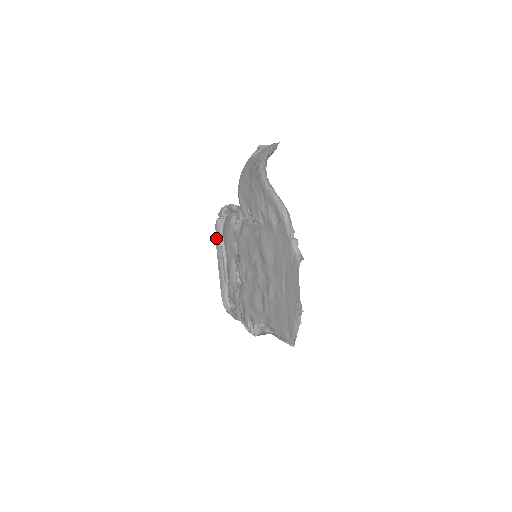
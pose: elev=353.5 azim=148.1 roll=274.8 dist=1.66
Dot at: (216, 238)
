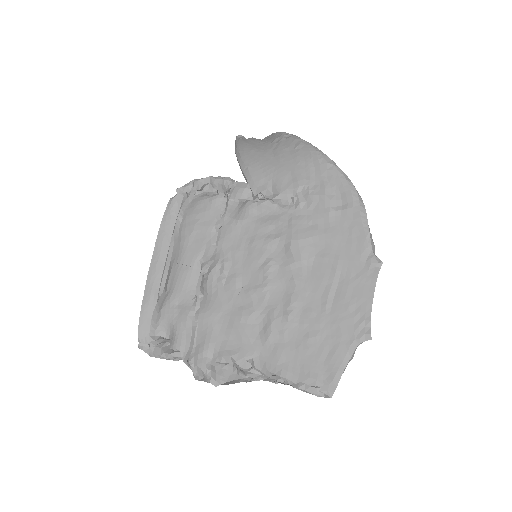
Dot at: (163, 222)
